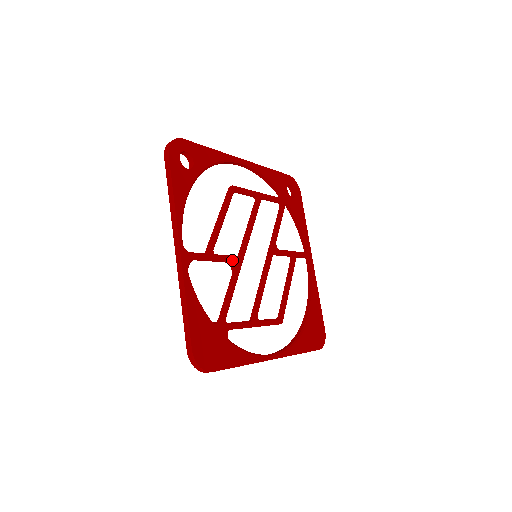
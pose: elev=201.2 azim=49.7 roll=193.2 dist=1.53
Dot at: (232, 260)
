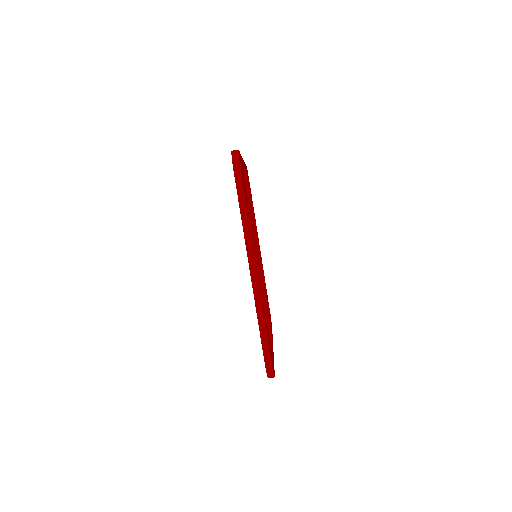
Dot at: (252, 219)
